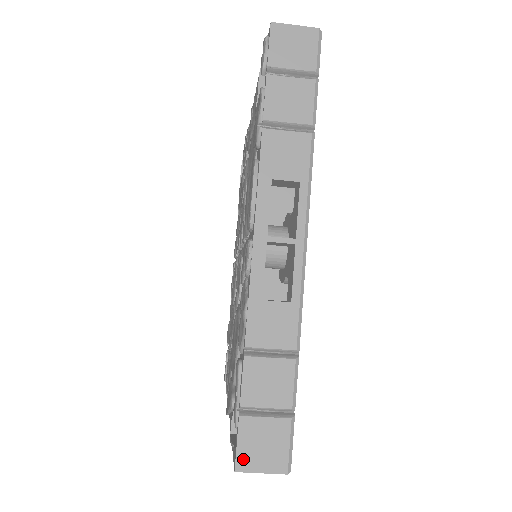
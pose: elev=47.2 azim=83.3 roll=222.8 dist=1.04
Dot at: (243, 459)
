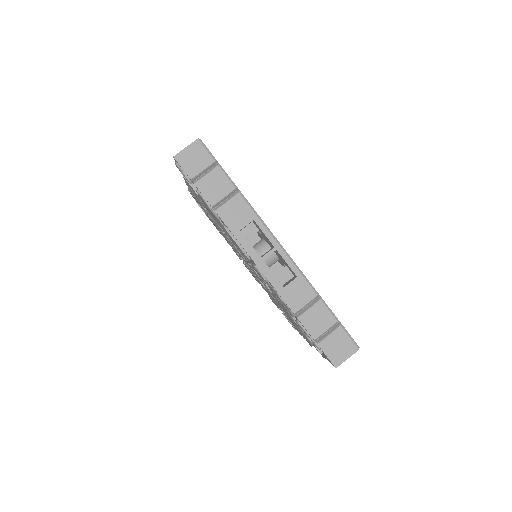
Dot at: (335, 360)
